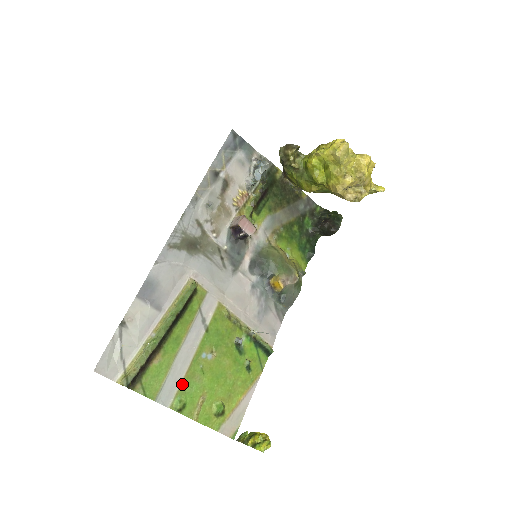
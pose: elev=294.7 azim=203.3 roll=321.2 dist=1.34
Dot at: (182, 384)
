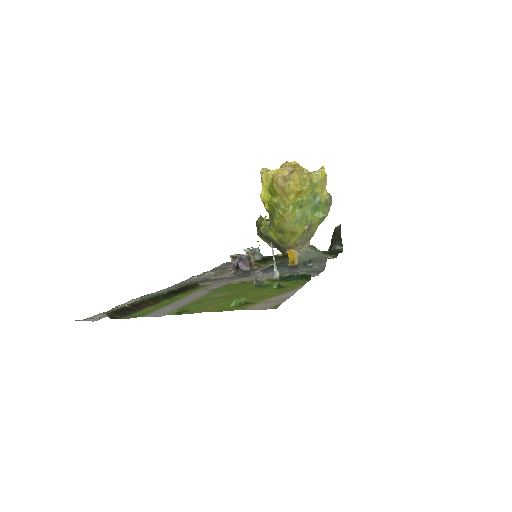
Dot at: (183, 307)
